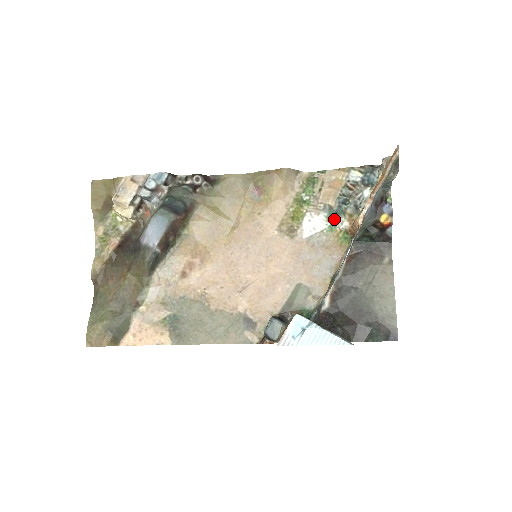
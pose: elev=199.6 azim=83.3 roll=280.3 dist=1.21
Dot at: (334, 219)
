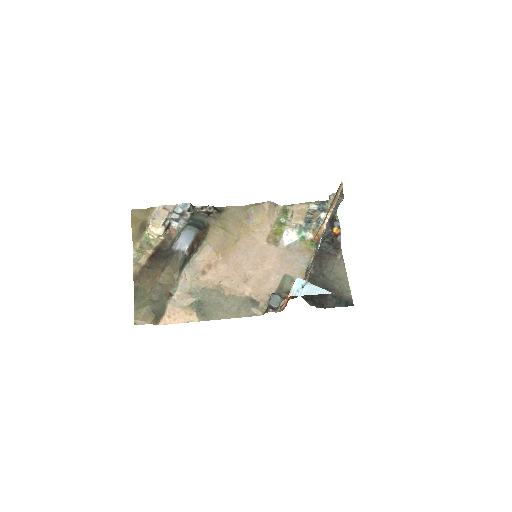
Dot at: (303, 233)
